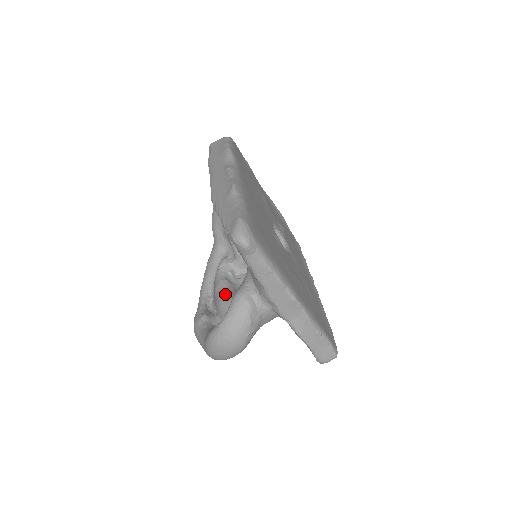
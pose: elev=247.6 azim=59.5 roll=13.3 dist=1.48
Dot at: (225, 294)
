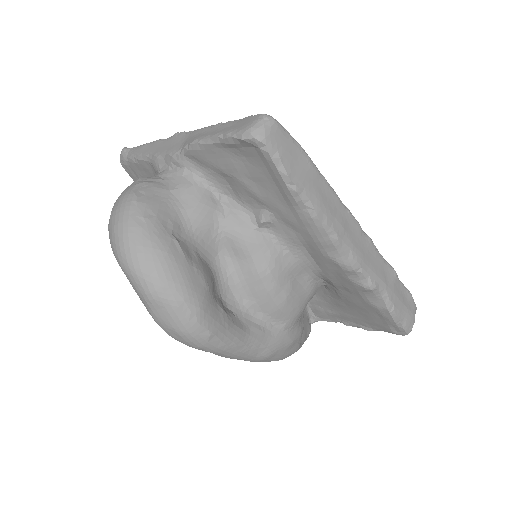
Dot at: occluded
